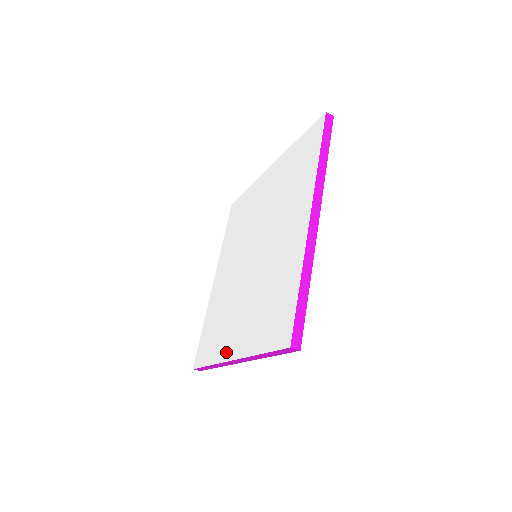
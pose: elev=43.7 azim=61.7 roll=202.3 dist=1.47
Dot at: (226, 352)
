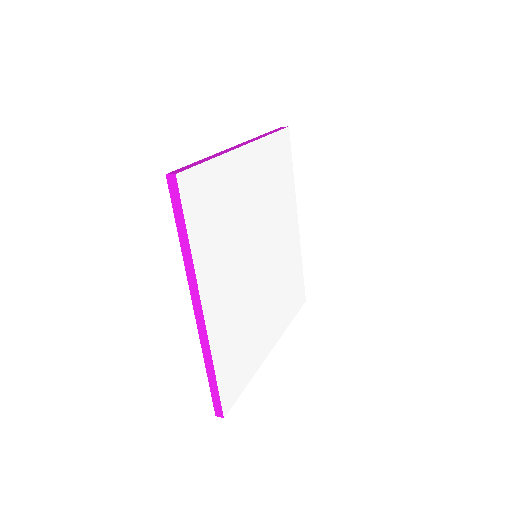
Dot at: occluded
